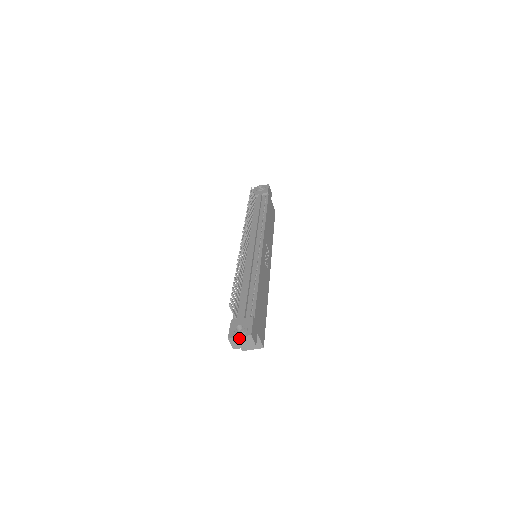
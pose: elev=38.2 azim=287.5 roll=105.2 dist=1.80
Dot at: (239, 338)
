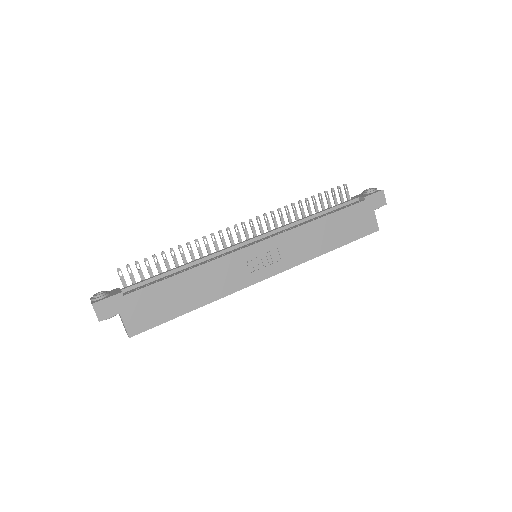
Dot at: occluded
